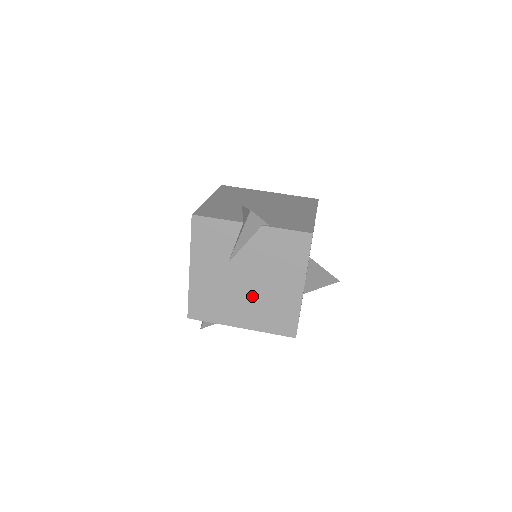
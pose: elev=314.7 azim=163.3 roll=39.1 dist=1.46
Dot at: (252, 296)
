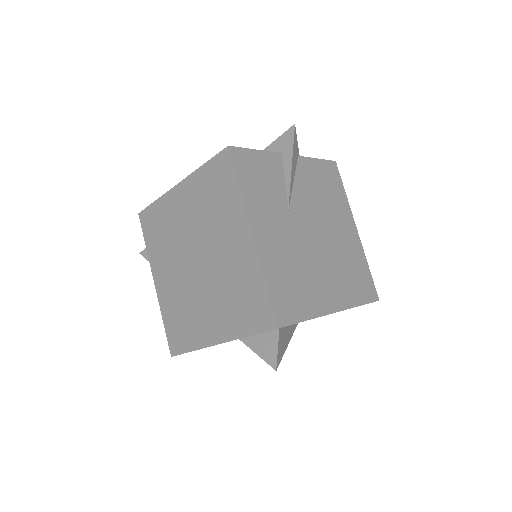
Dot at: (326, 255)
